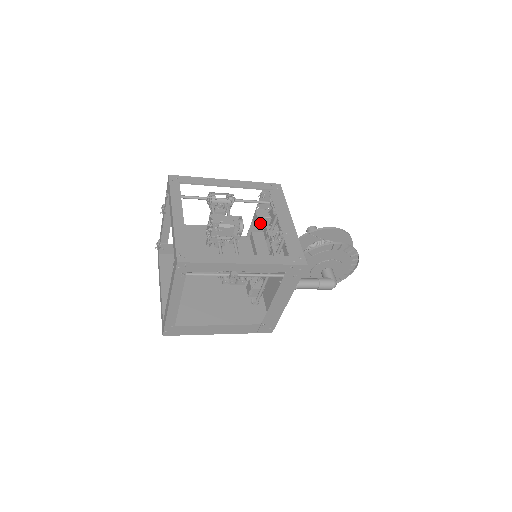
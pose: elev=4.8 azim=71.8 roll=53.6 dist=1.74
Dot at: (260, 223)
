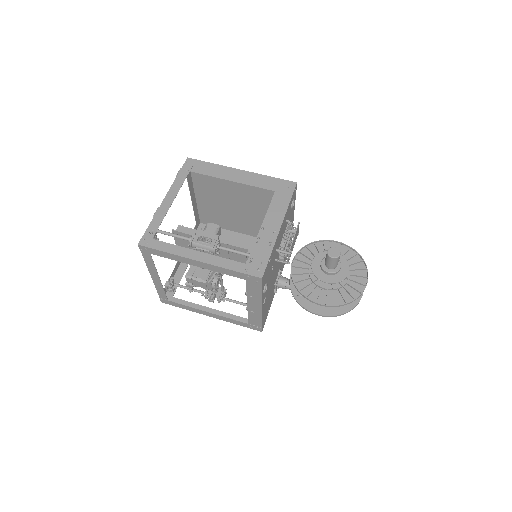
Dot at: occluded
